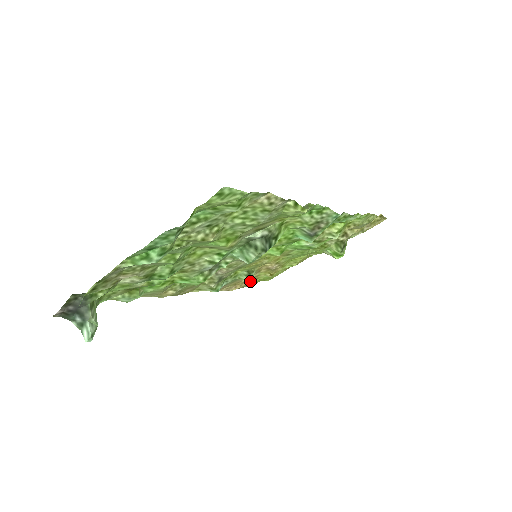
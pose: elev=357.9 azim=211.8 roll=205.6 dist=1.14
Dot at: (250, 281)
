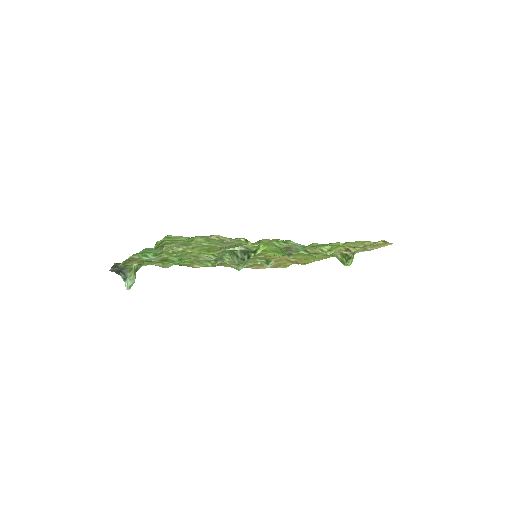
Dot at: (269, 267)
